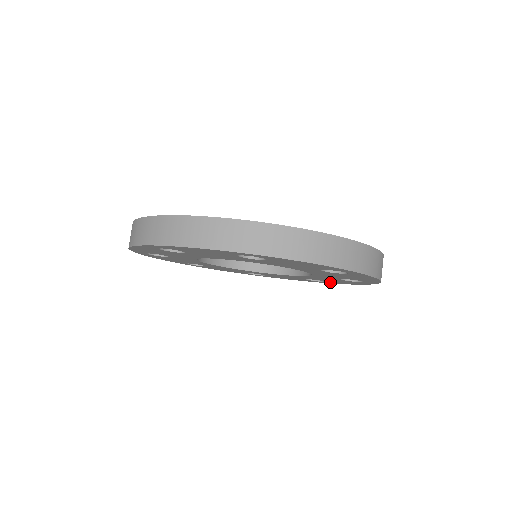
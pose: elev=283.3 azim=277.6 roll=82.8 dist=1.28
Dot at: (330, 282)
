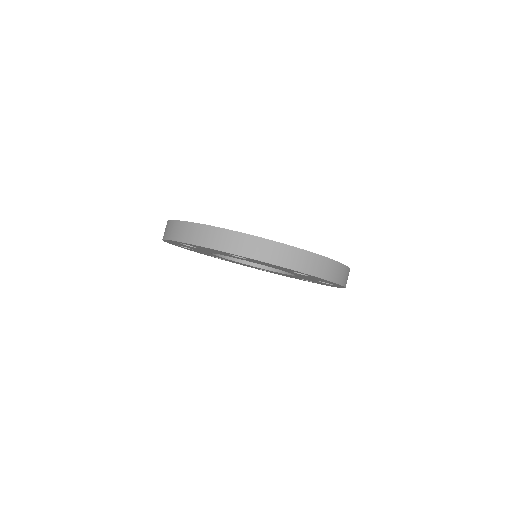
Dot at: (319, 283)
